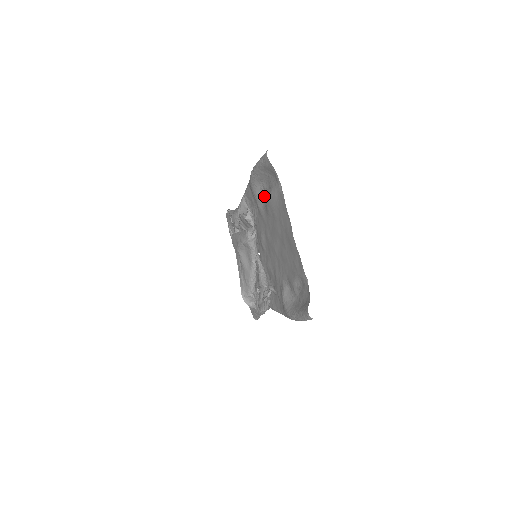
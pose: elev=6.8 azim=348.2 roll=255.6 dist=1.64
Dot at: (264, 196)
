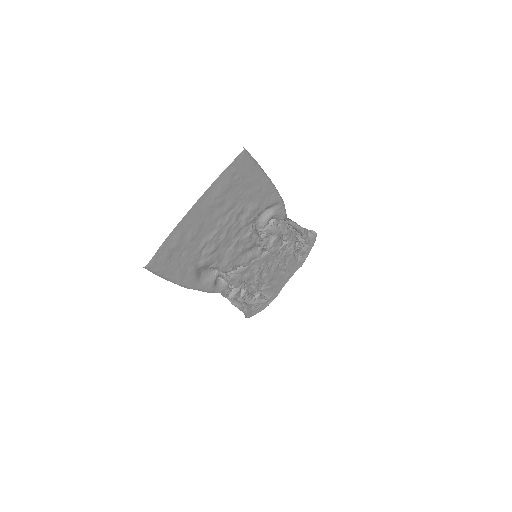
Dot at: (256, 198)
